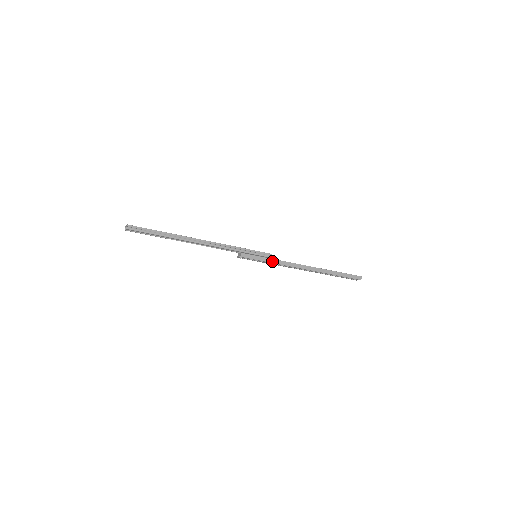
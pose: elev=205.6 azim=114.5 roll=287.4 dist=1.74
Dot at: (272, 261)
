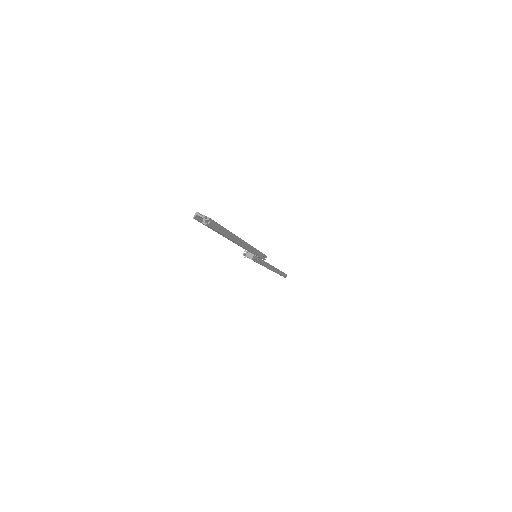
Dot at: (263, 263)
